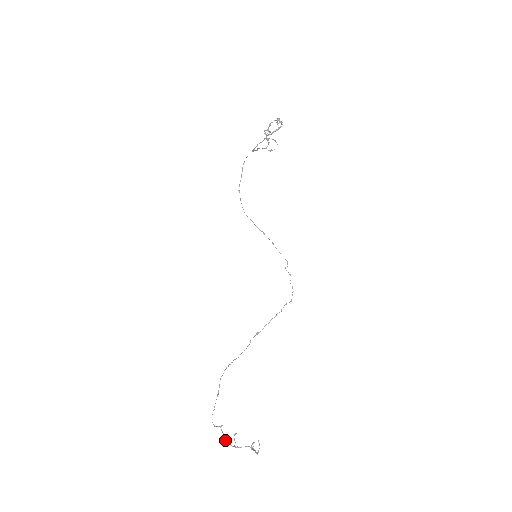
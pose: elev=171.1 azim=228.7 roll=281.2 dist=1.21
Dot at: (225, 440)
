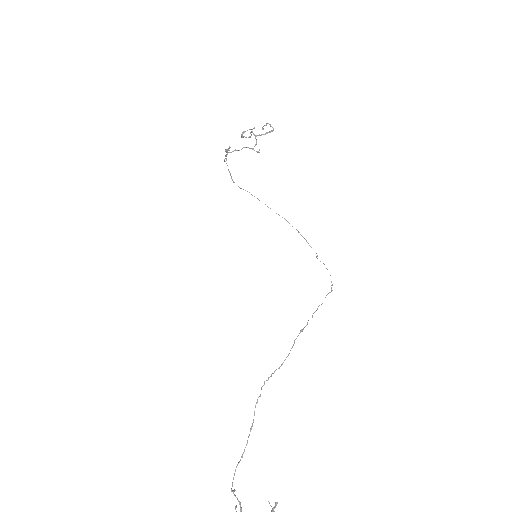
Dot at: out of frame
